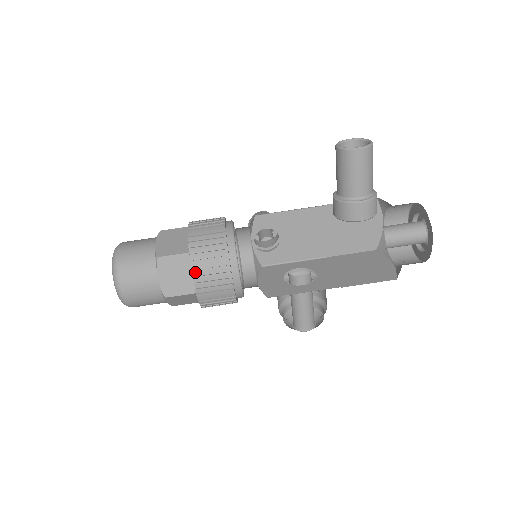
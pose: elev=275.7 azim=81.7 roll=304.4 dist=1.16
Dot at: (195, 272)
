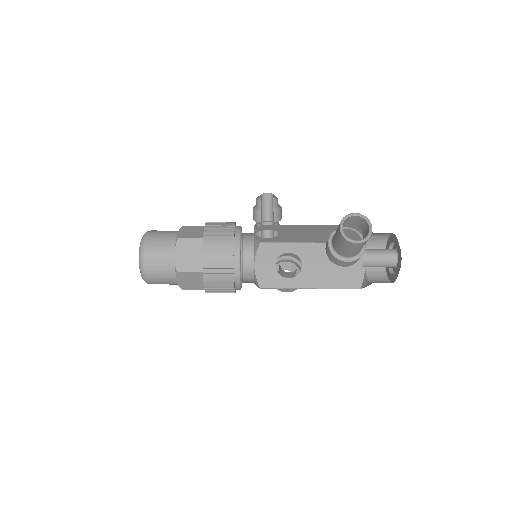
Dot at: (207, 287)
